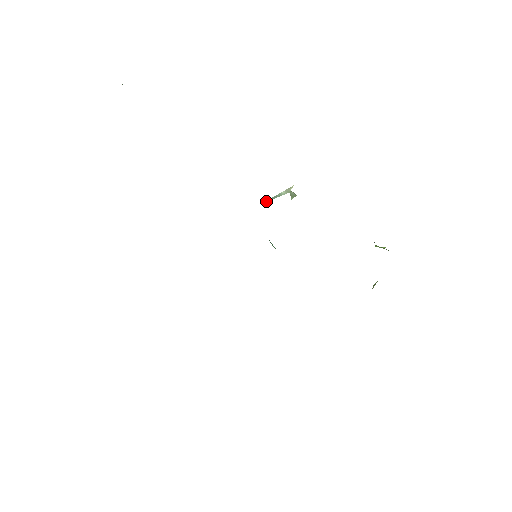
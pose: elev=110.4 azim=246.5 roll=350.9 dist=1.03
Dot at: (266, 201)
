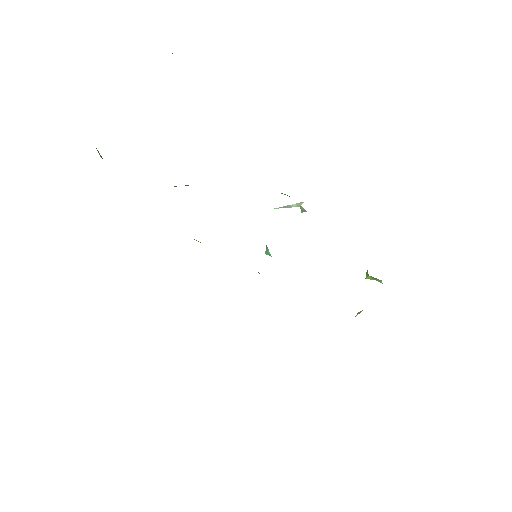
Dot at: (276, 208)
